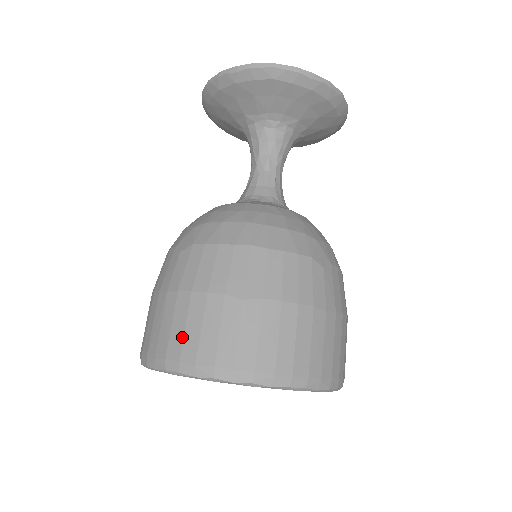
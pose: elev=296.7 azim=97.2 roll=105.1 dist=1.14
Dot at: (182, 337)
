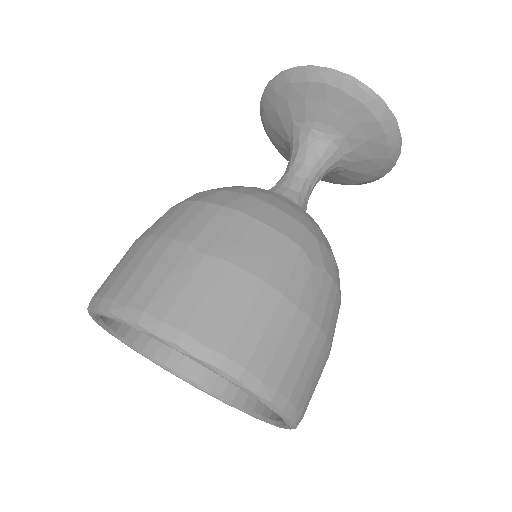
Dot at: (129, 277)
